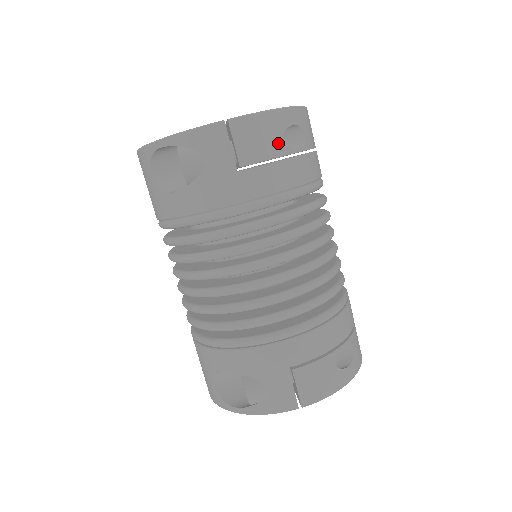
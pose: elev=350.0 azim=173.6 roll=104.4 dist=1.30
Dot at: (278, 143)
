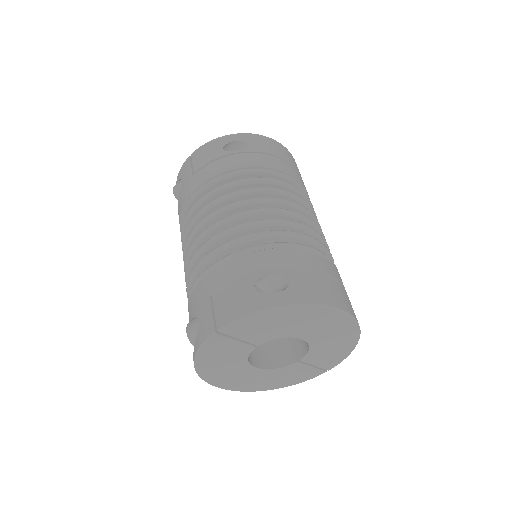
Dot at: (219, 152)
